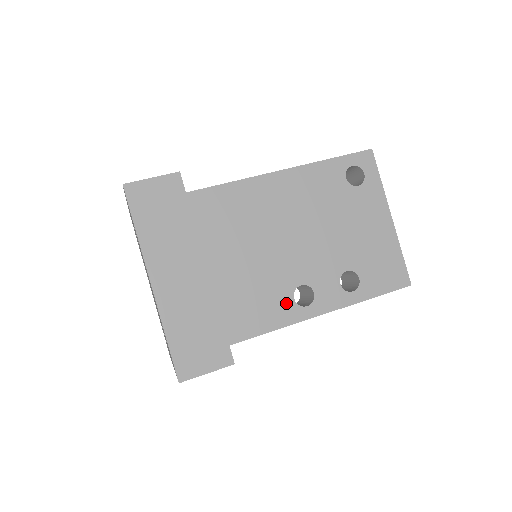
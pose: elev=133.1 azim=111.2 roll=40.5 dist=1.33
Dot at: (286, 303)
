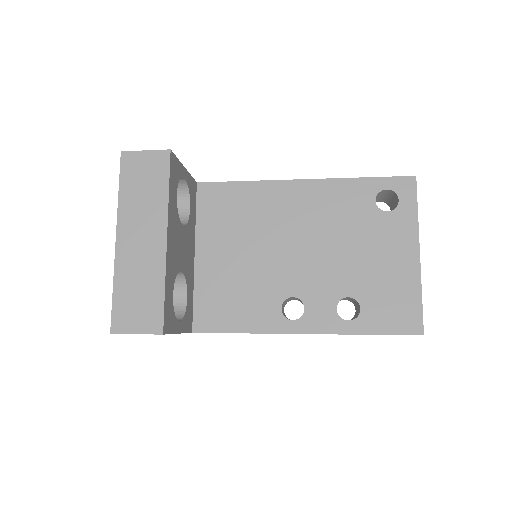
Dot at: (272, 310)
